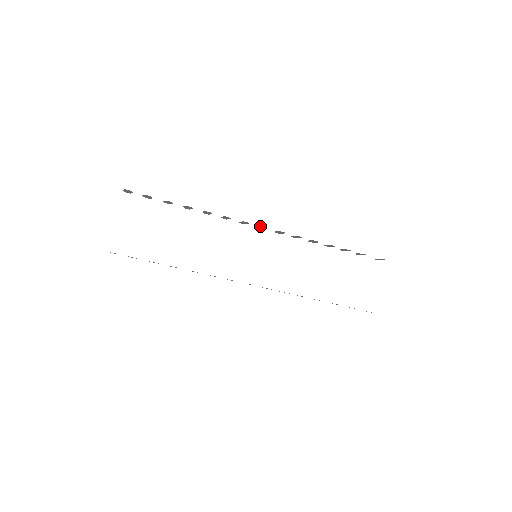
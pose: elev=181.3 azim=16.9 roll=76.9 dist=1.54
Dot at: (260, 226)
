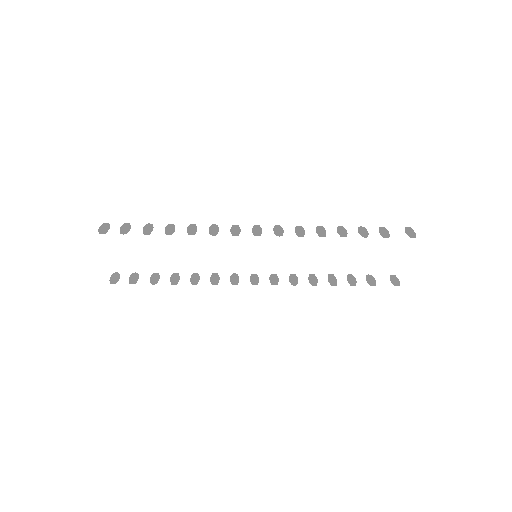
Dot at: (253, 233)
